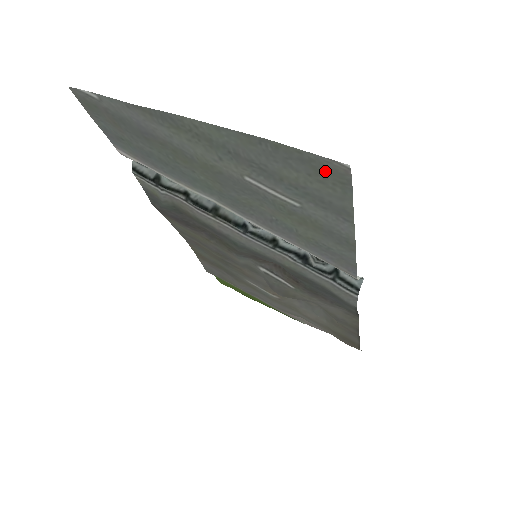
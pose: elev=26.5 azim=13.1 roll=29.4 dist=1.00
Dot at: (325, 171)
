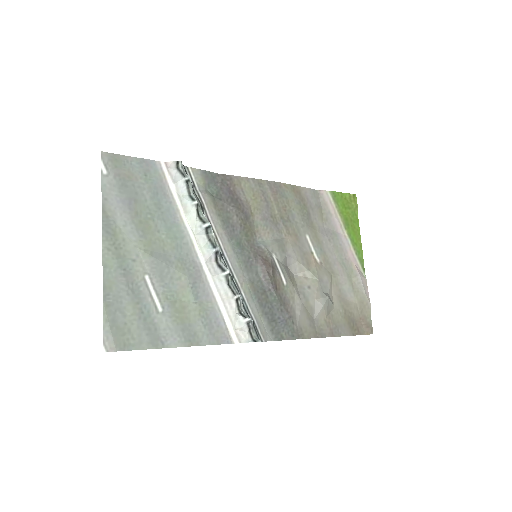
Dot at: (118, 335)
